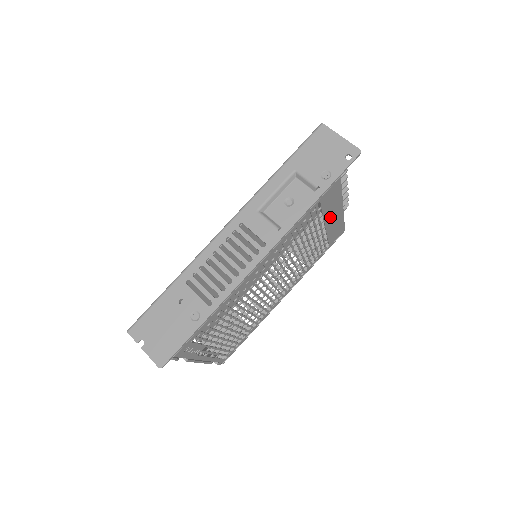
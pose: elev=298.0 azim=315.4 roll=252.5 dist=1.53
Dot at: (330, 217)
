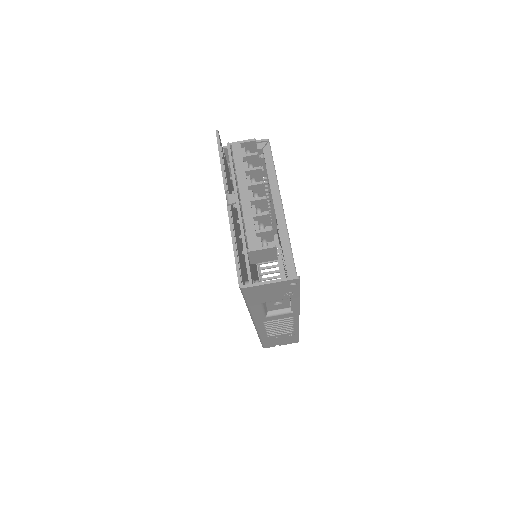
Dot at: occluded
